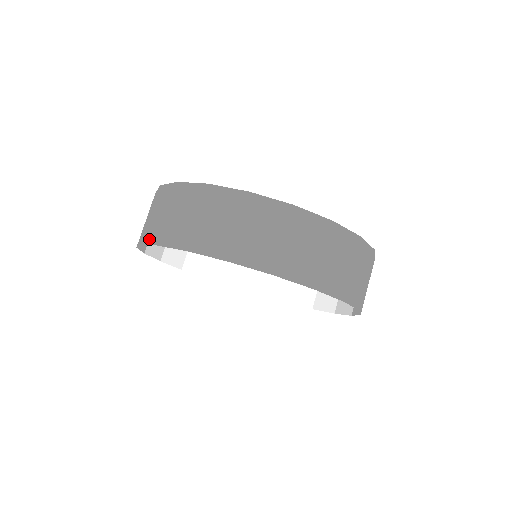
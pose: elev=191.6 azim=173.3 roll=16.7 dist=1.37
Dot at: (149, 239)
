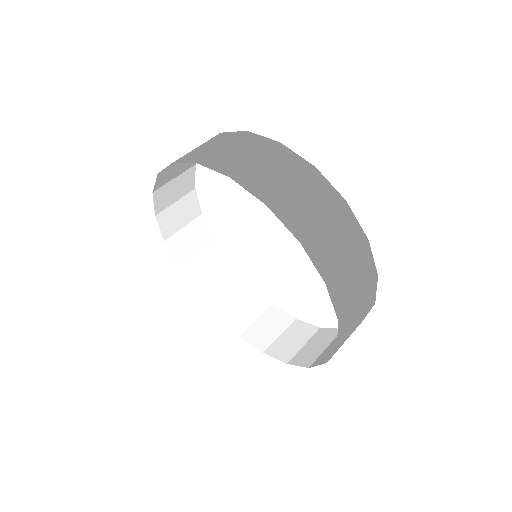
Dot at: (157, 201)
